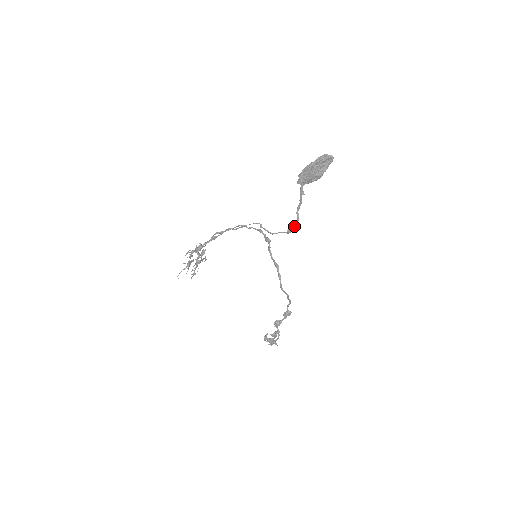
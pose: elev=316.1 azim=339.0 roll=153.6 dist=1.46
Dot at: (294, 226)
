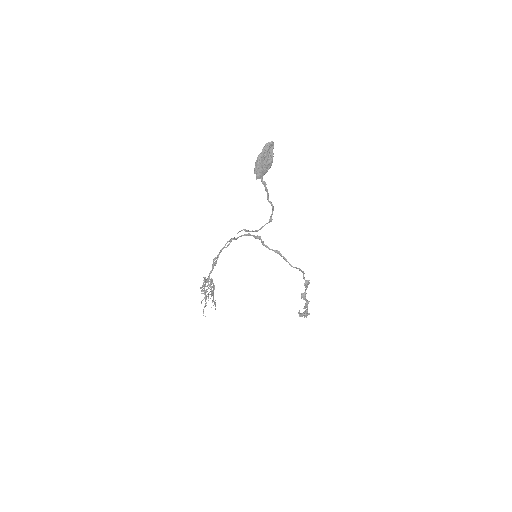
Dot at: (272, 213)
